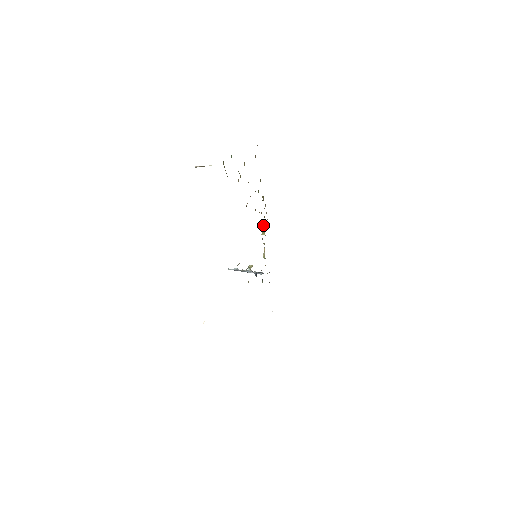
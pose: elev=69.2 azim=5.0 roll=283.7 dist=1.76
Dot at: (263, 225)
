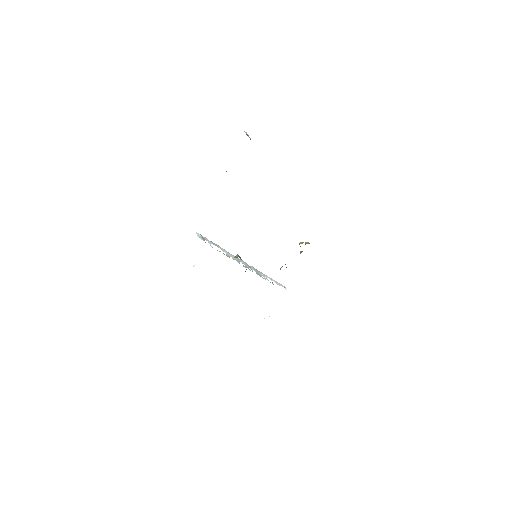
Dot at: (301, 243)
